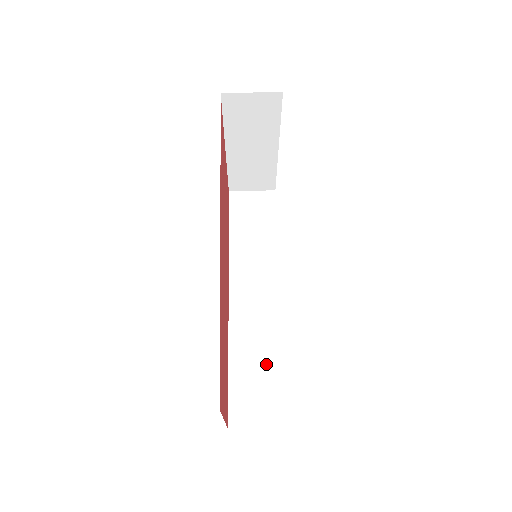
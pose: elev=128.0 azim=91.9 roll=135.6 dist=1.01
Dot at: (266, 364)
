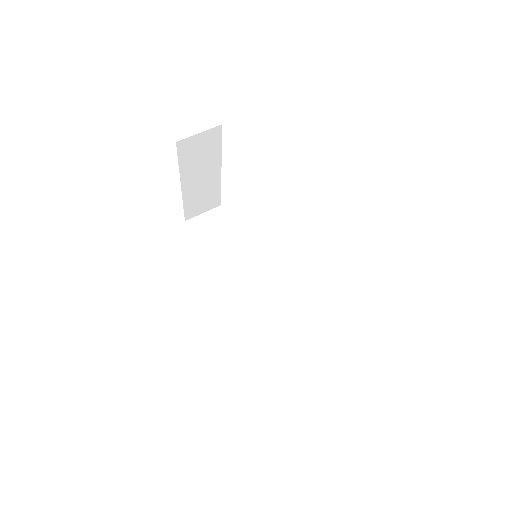
Dot at: (298, 333)
